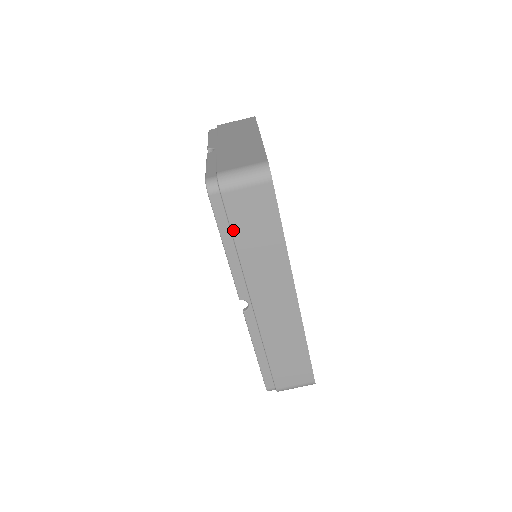
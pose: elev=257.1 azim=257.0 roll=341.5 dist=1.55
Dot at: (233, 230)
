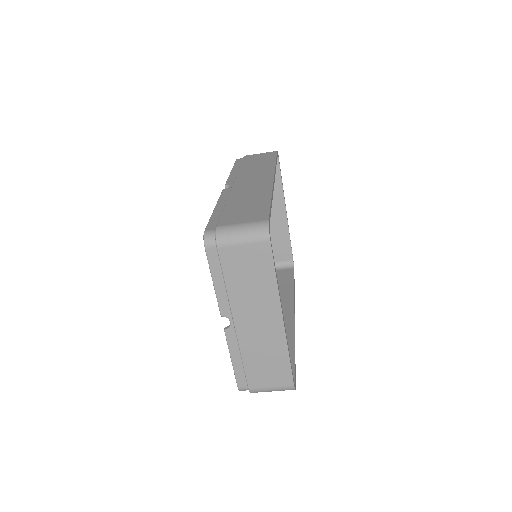
Dot at: occluded
